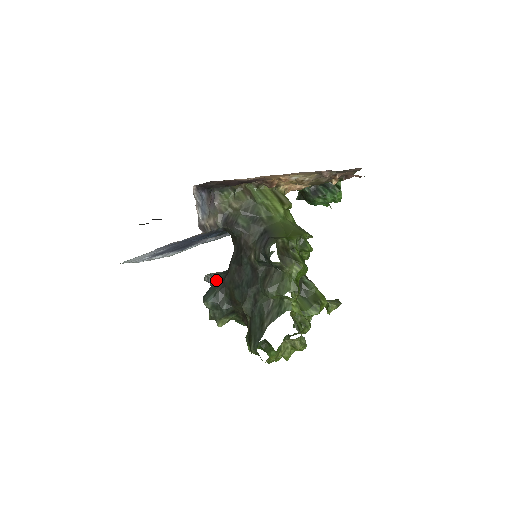
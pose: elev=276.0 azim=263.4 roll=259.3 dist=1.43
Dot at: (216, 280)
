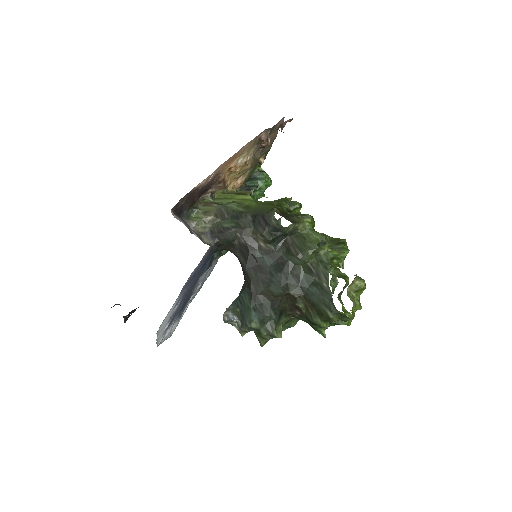
Dot at: (241, 303)
